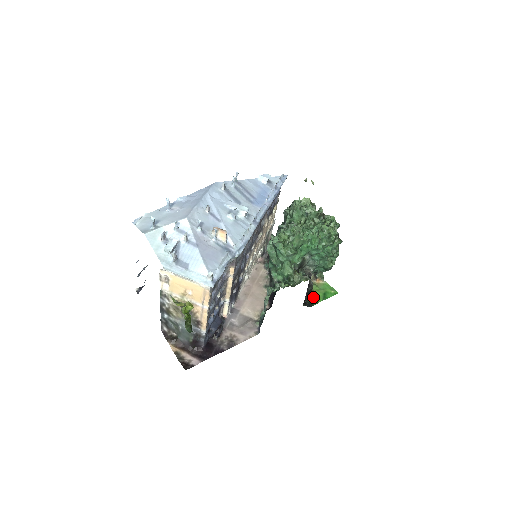
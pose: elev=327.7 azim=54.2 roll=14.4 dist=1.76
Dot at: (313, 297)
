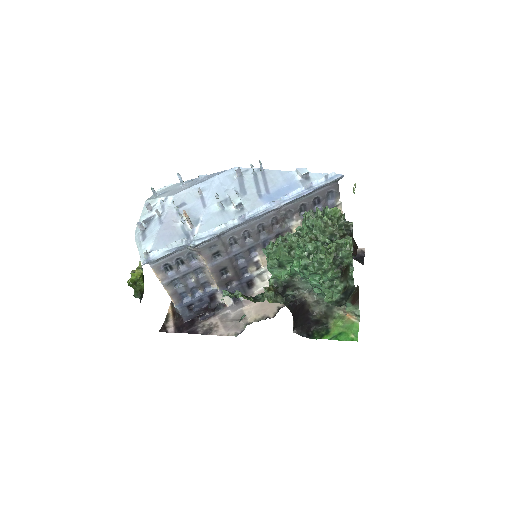
Dot at: (324, 330)
